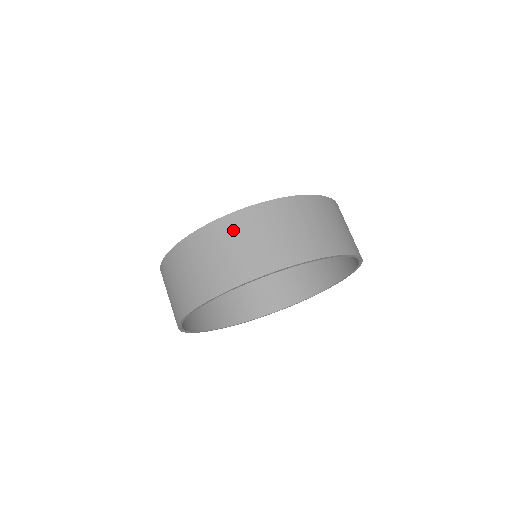
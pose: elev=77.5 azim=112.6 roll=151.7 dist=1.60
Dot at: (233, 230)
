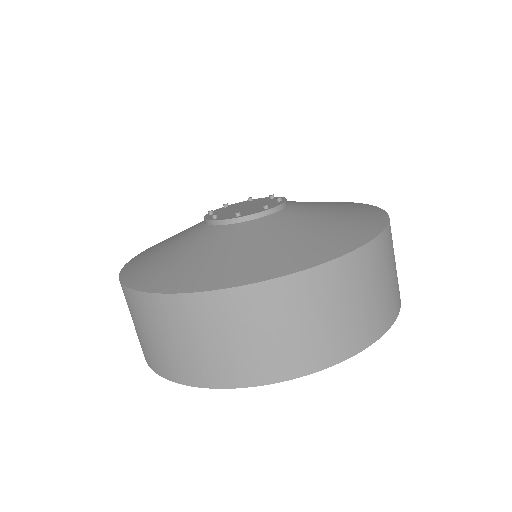
Dot at: (226, 315)
